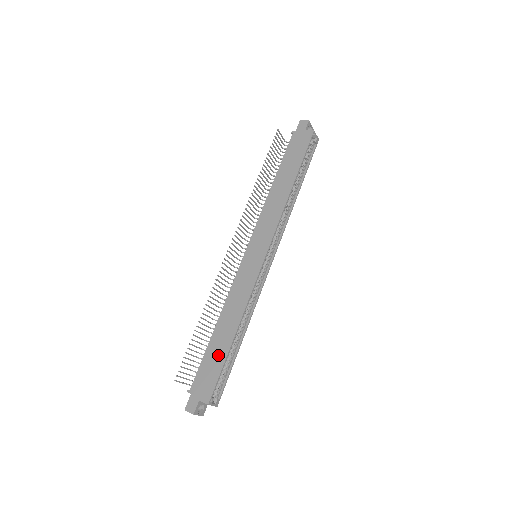
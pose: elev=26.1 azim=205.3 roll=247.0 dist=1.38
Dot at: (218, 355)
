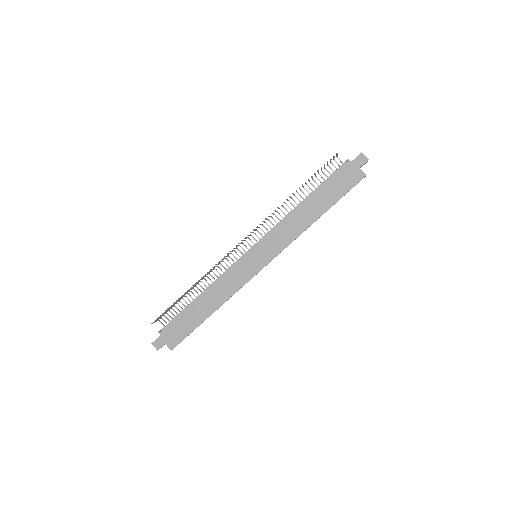
Dot at: (192, 321)
